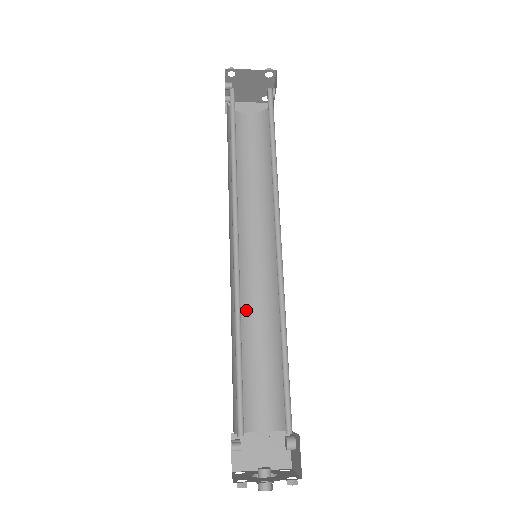
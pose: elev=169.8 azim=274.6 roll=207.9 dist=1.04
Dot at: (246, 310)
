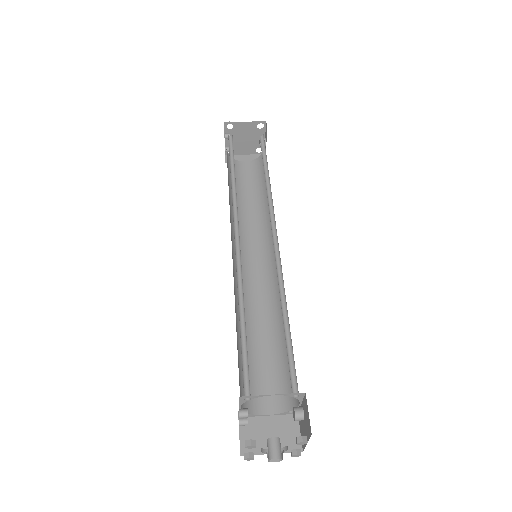
Dot at: (249, 307)
